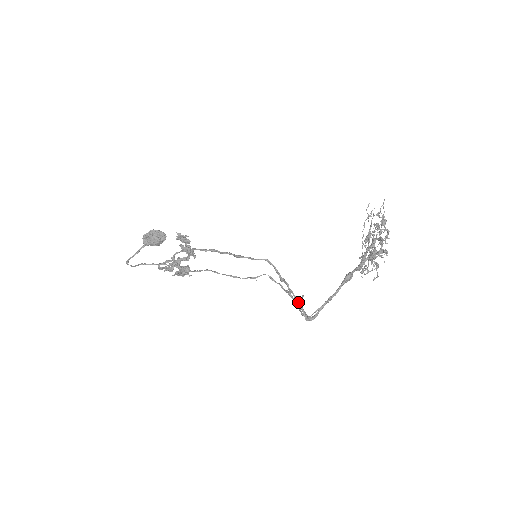
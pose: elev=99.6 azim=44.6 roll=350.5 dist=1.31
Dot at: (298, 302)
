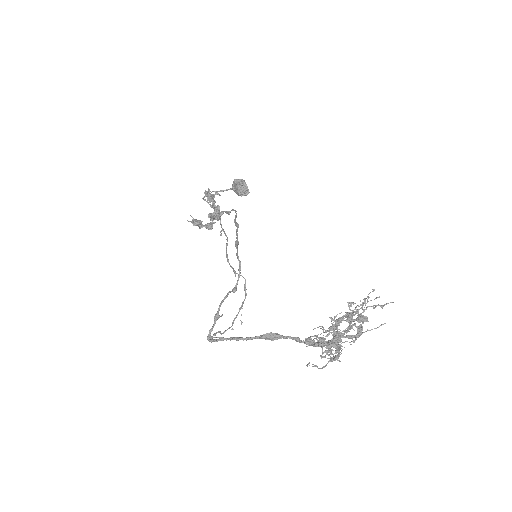
Dot at: (215, 317)
